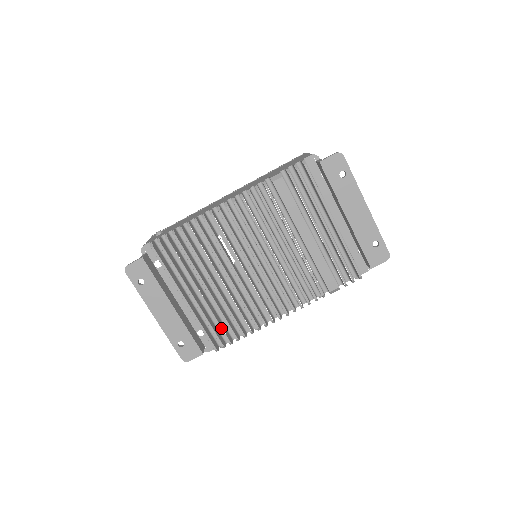
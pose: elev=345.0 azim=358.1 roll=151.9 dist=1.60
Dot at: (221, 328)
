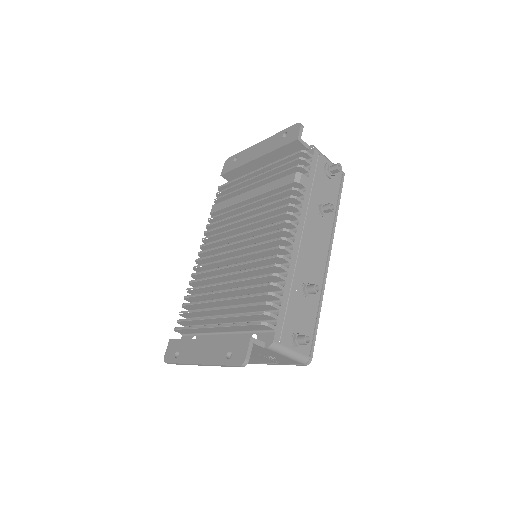
Dot at: (250, 304)
